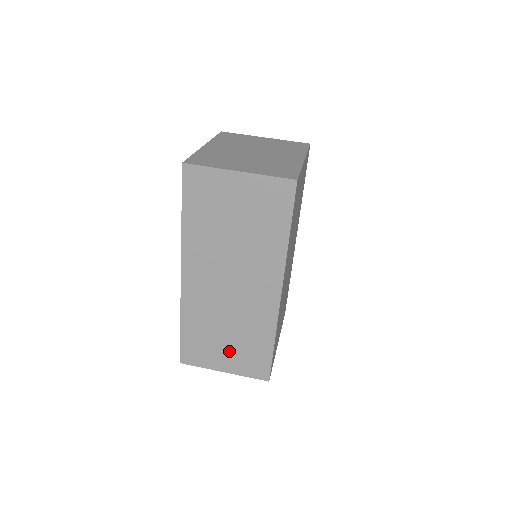
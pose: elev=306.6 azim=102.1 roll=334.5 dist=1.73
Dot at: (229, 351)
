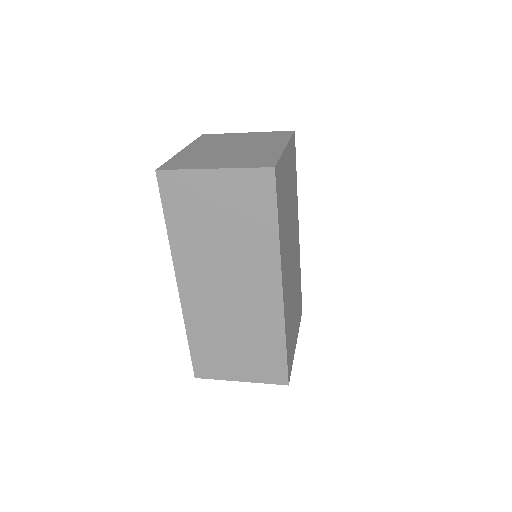
Dot at: (241, 359)
